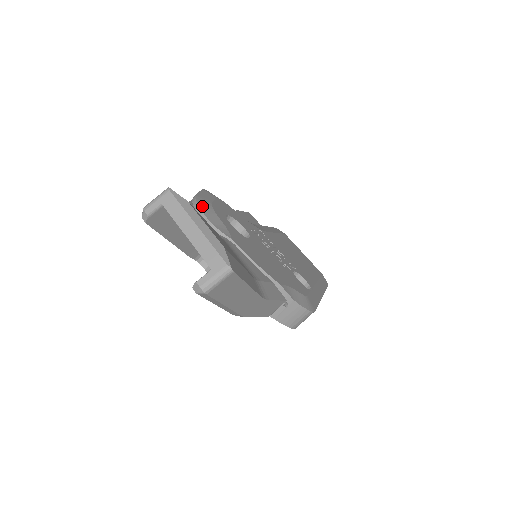
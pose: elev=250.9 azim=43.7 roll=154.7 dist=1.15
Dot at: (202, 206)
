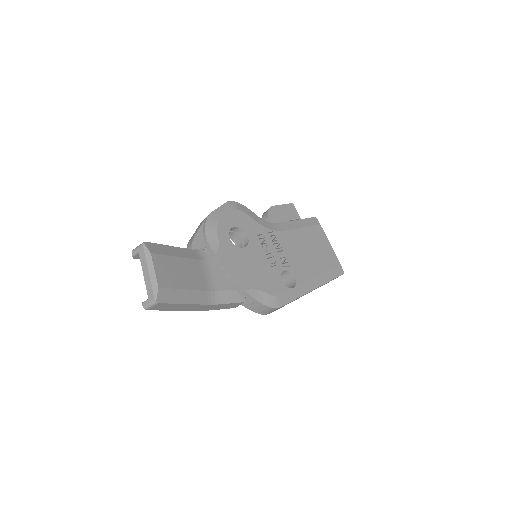
Dot at: (208, 225)
